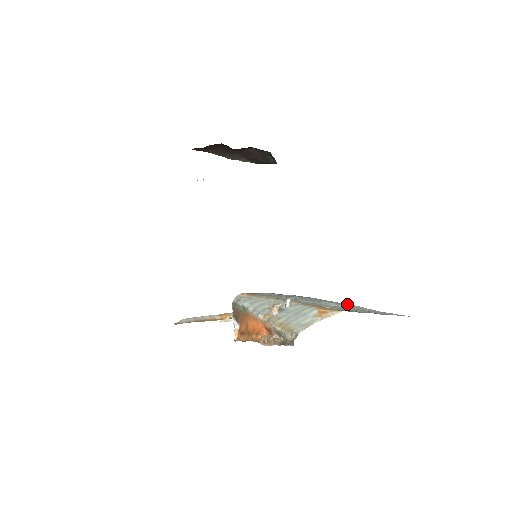
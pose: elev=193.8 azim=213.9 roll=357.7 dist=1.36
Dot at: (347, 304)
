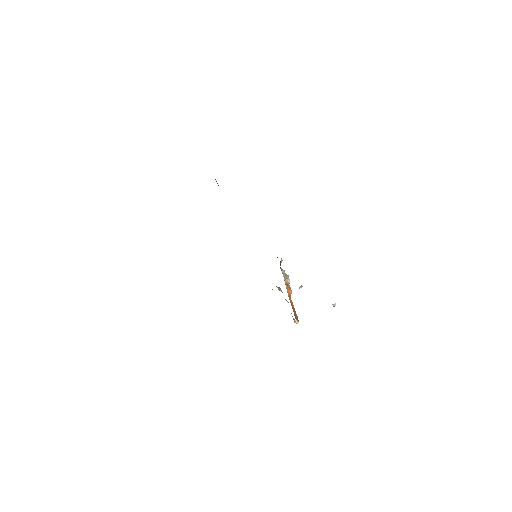
Dot at: occluded
